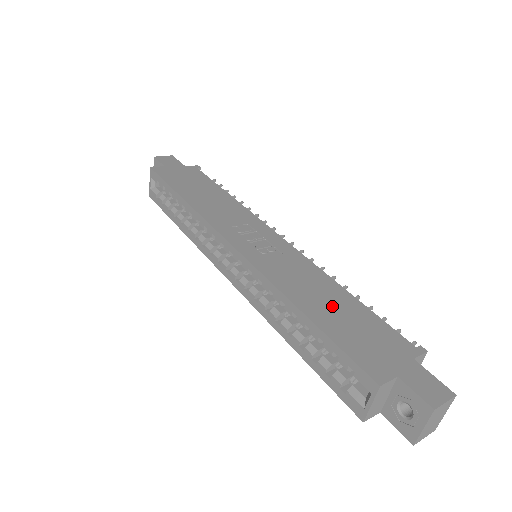
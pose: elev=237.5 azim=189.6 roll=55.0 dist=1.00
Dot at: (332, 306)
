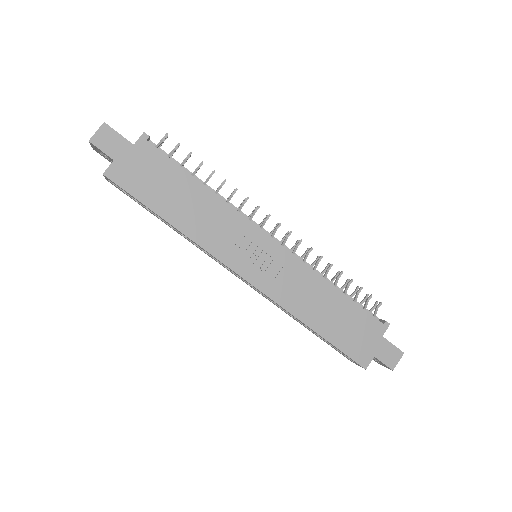
Dot at: (330, 313)
